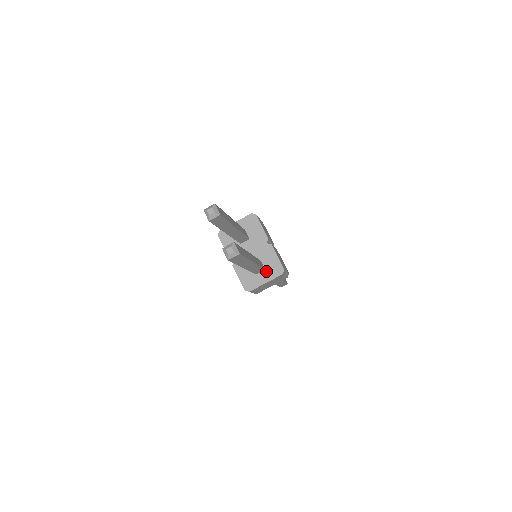
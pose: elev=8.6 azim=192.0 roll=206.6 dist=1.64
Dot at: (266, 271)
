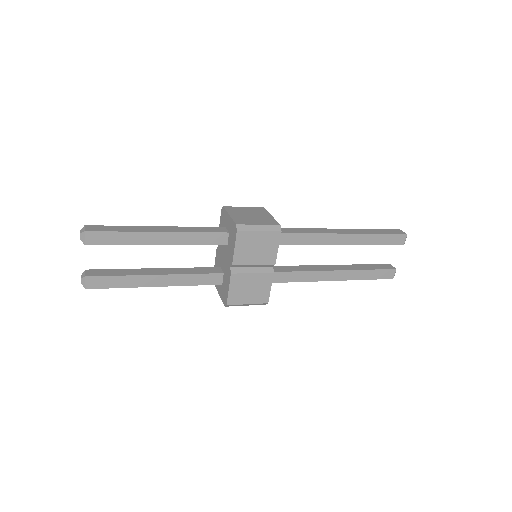
Dot at: (222, 287)
